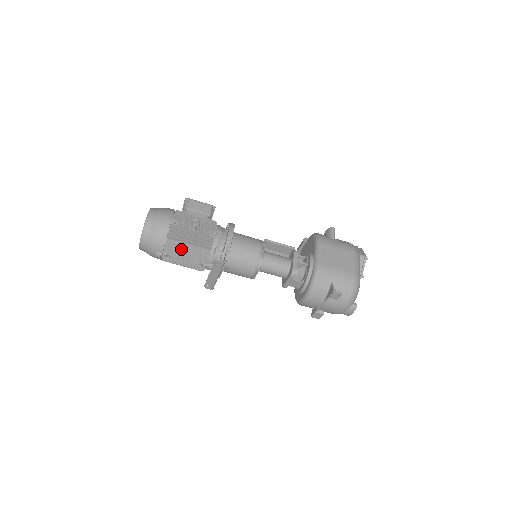
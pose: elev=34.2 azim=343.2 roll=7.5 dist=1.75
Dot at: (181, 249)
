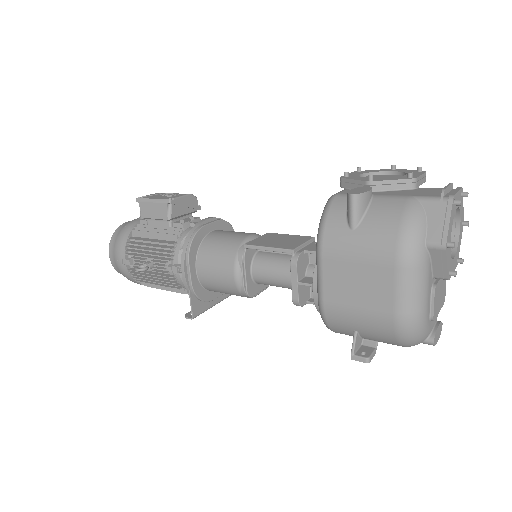
Dot at: (159, 288)
